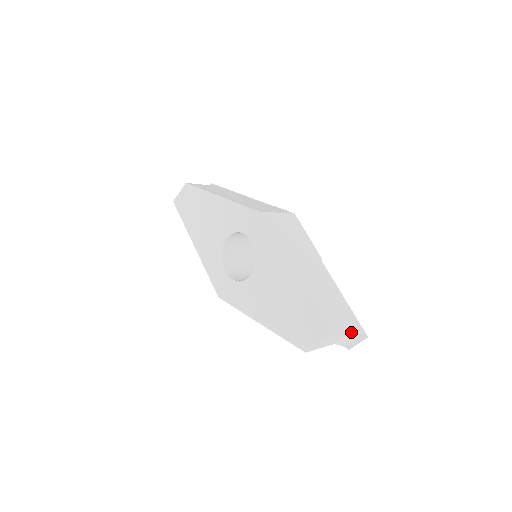
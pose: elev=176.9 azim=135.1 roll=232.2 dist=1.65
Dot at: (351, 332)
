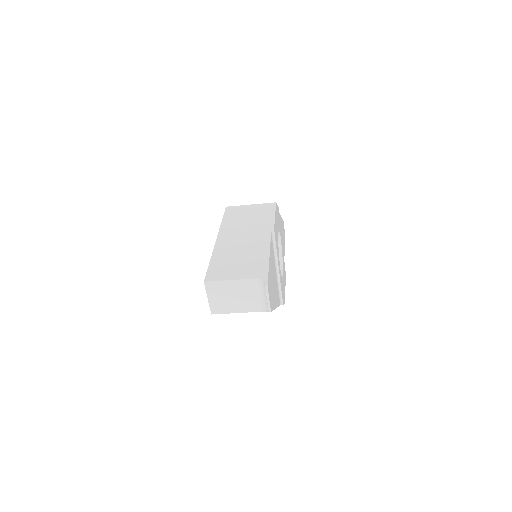
Dot at: (260, 287)
